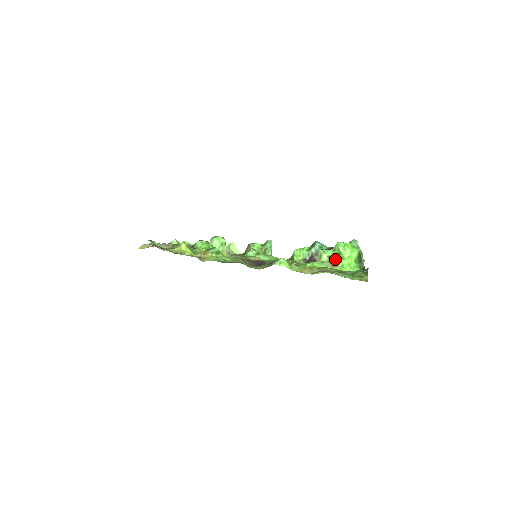
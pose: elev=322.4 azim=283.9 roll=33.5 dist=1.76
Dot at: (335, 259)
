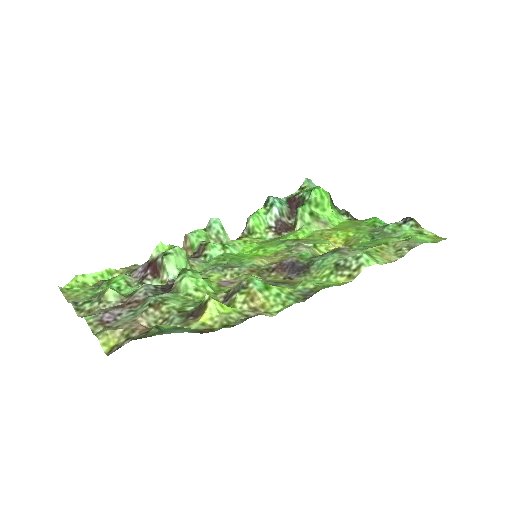
Dot at: (316, 214)
